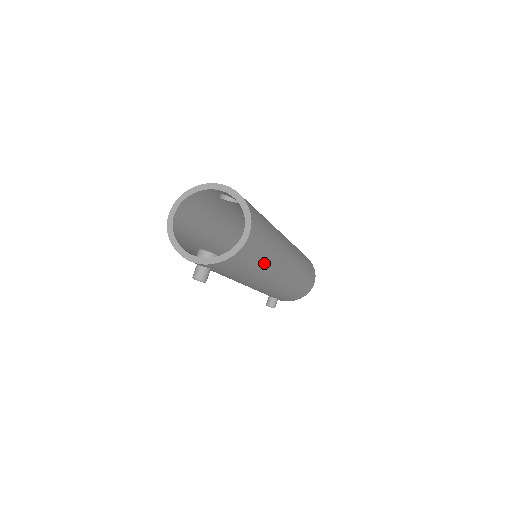
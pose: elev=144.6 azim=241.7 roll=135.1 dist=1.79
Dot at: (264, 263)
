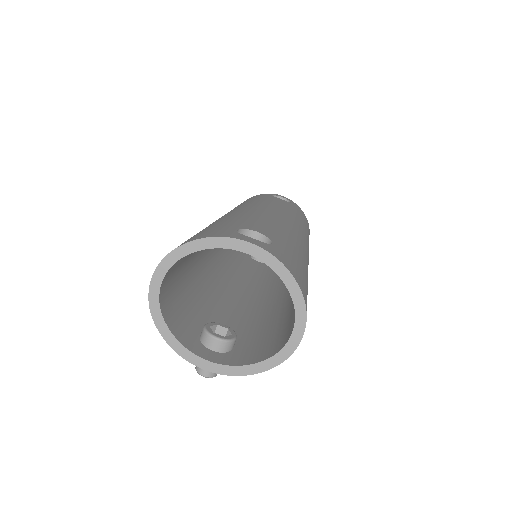
Dot at: occluded
